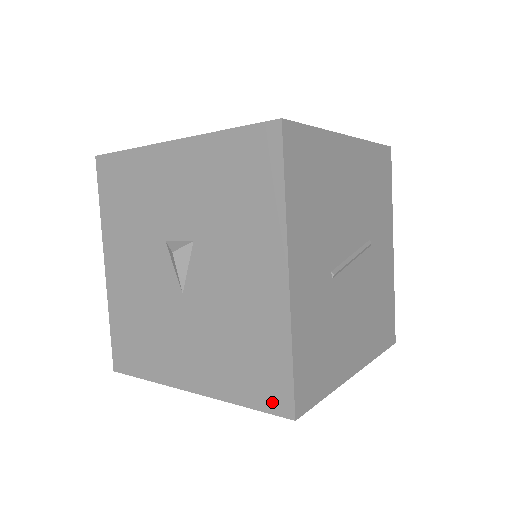
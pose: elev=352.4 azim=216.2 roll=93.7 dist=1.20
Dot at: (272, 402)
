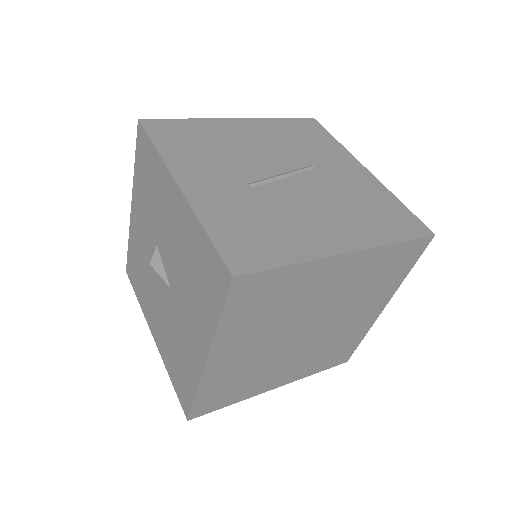
Dot at: (221, 286)
